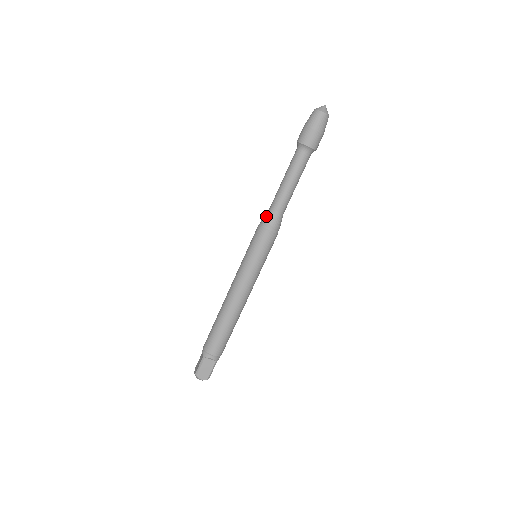
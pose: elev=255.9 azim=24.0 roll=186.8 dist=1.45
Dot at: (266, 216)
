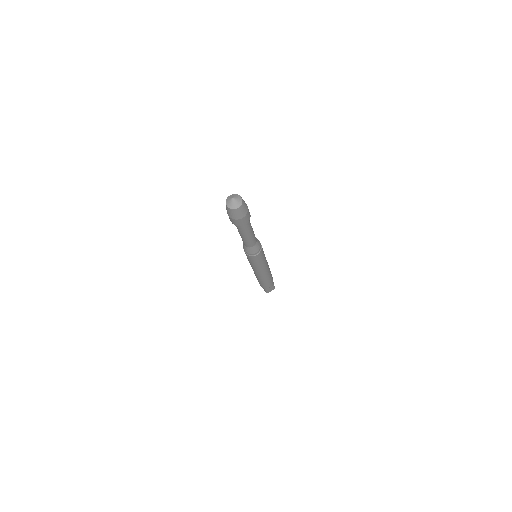
Dot at: (247, 251)
